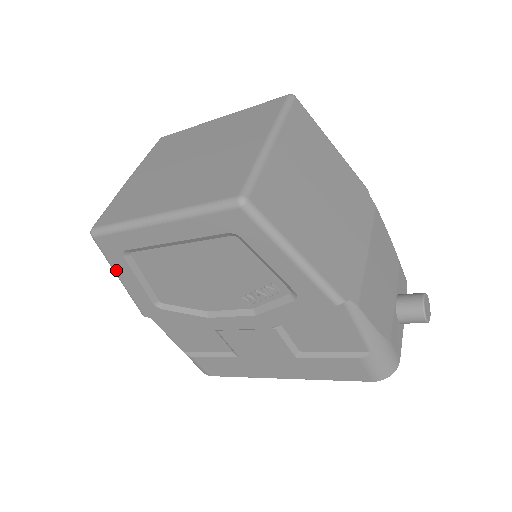
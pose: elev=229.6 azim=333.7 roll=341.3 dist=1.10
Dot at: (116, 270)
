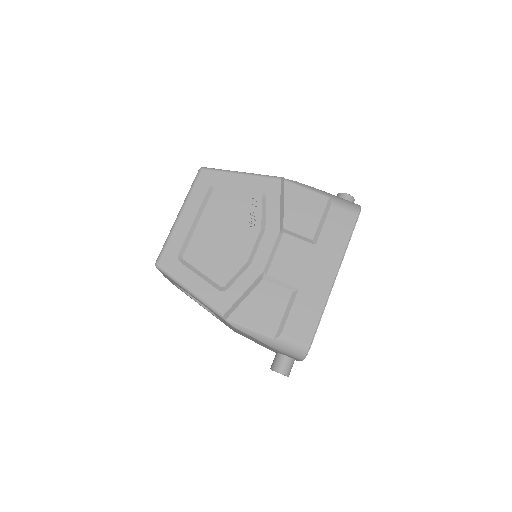
Dot at: (183, 281)
